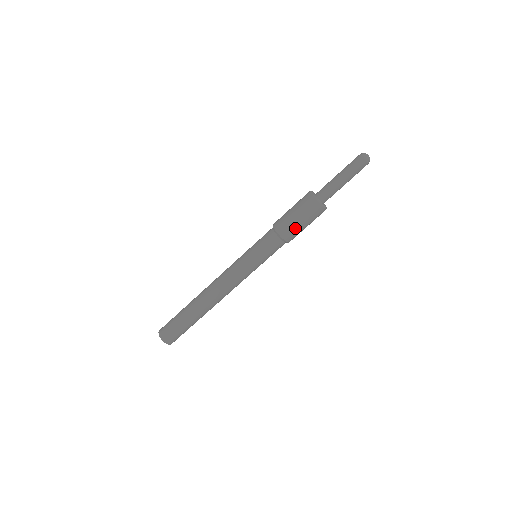
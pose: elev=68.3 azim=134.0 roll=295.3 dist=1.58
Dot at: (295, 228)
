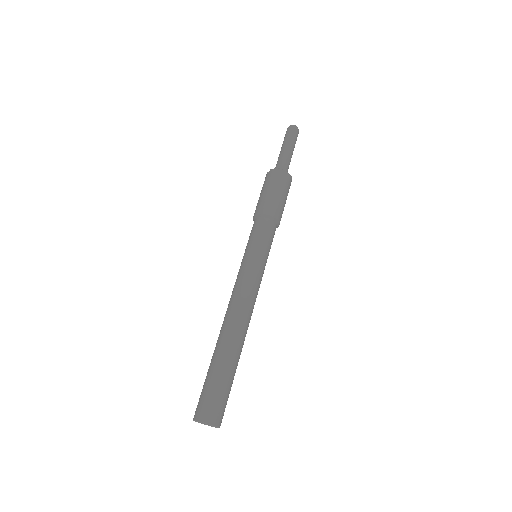
Dot at: (274, 200)
